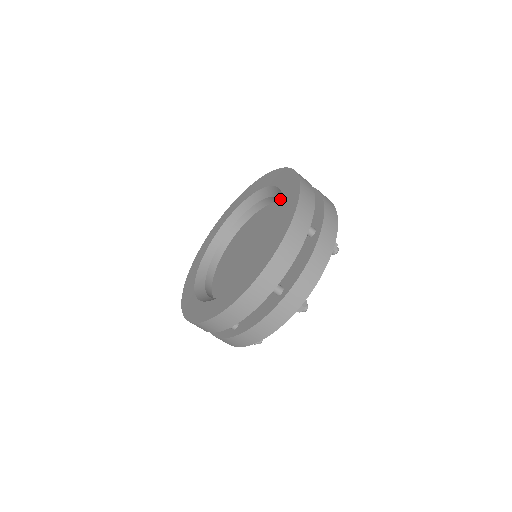
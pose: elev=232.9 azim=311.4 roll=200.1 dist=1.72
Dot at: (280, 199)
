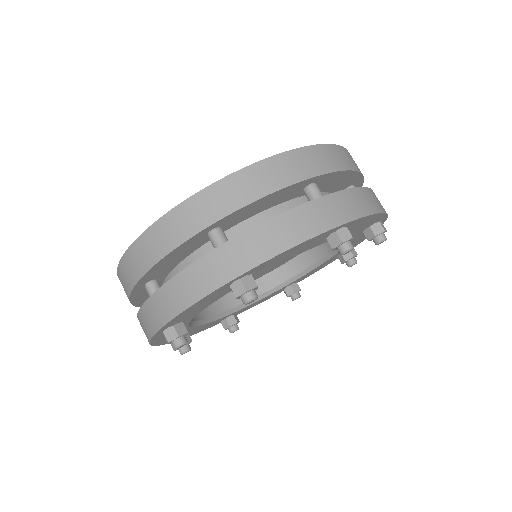
Dot at: occluded
